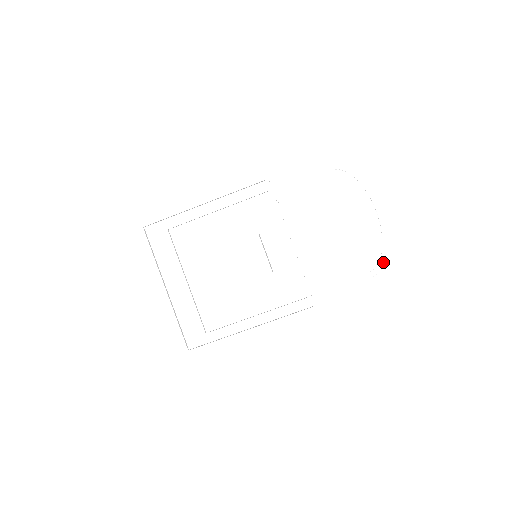
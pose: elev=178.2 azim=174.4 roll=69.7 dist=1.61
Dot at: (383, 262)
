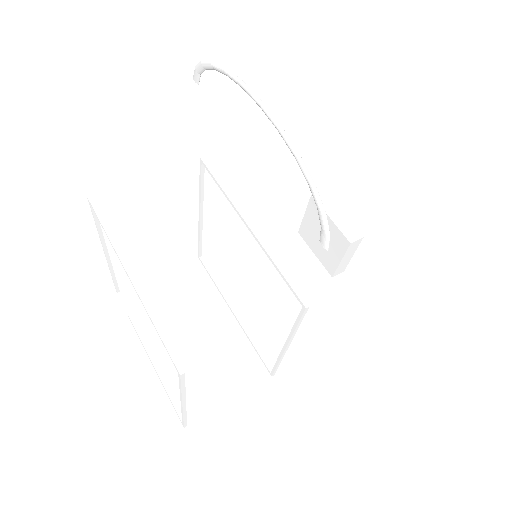
Dot at: (321, 207)
